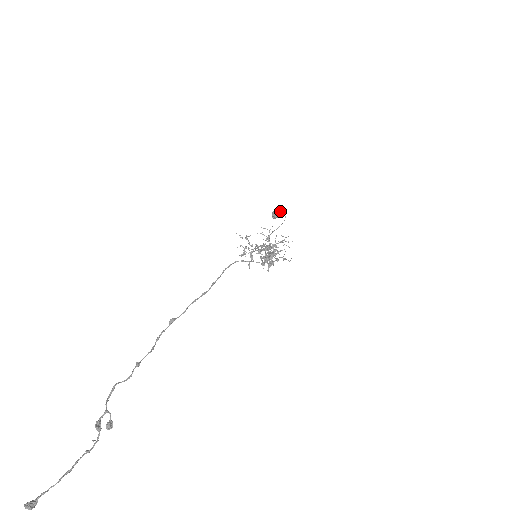
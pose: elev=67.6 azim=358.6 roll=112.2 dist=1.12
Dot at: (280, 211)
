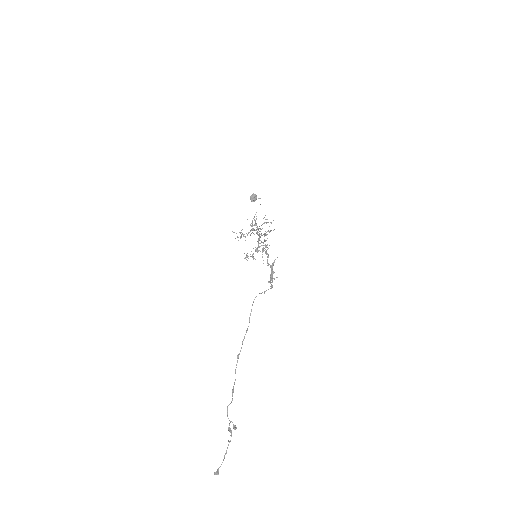
Dot at: (256, 195)
